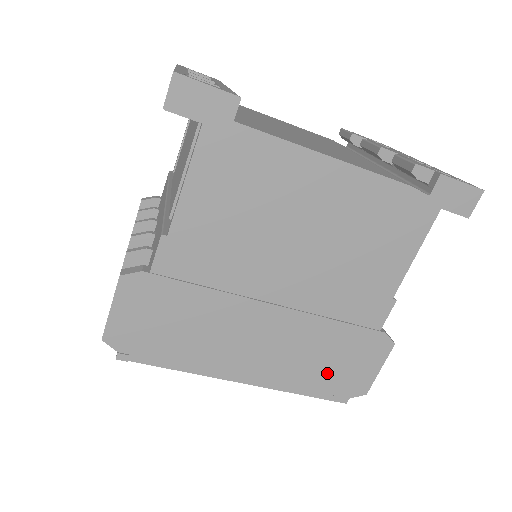
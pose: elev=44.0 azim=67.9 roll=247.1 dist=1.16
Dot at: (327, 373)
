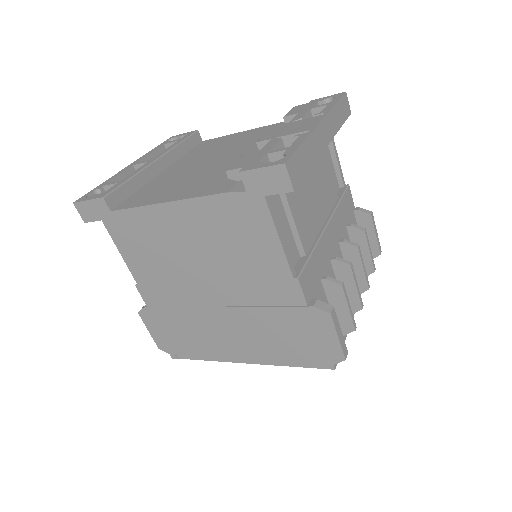
Dot at: (297, 347)
